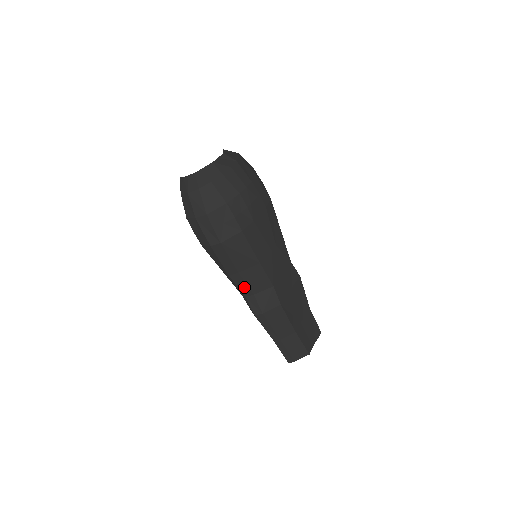
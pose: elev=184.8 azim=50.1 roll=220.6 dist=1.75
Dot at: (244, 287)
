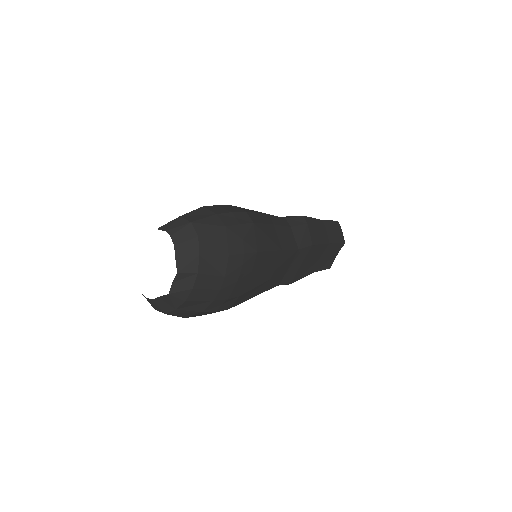
Dot at: occluded
